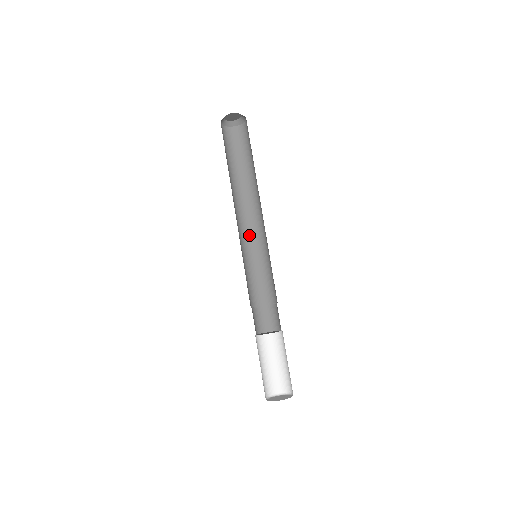
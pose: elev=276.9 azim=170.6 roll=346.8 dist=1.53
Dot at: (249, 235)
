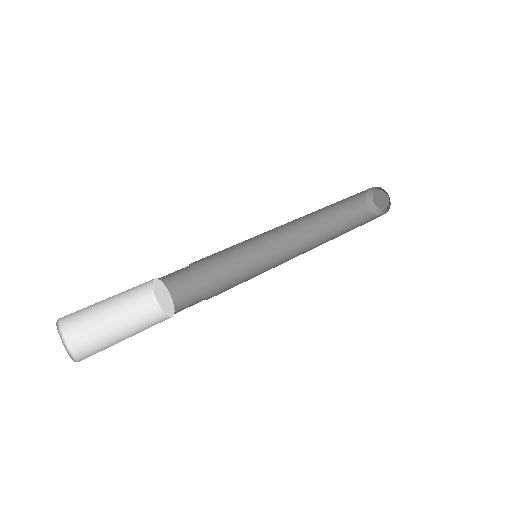
Dot at: (283, 261)
